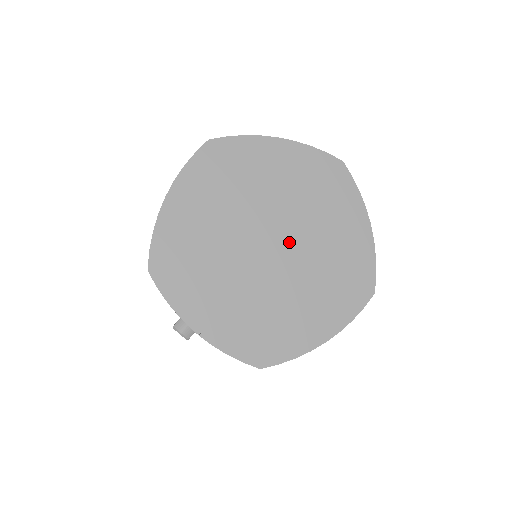
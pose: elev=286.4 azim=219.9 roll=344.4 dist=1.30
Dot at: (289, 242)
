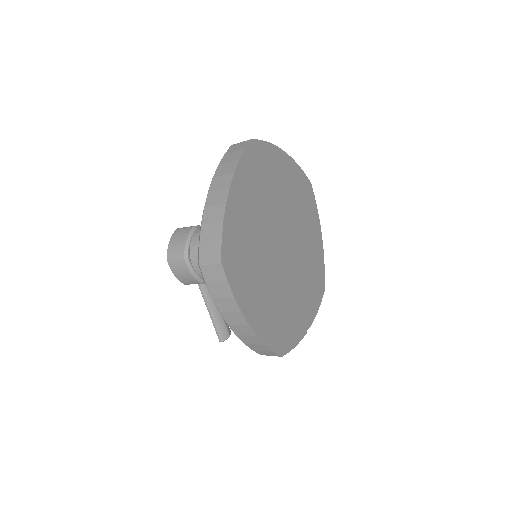
Dot at: (284, 229)
